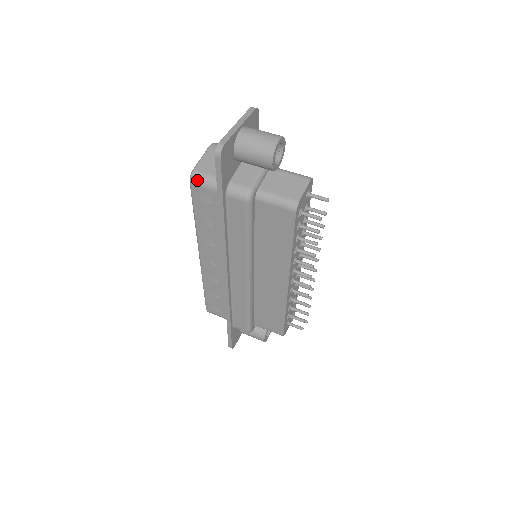
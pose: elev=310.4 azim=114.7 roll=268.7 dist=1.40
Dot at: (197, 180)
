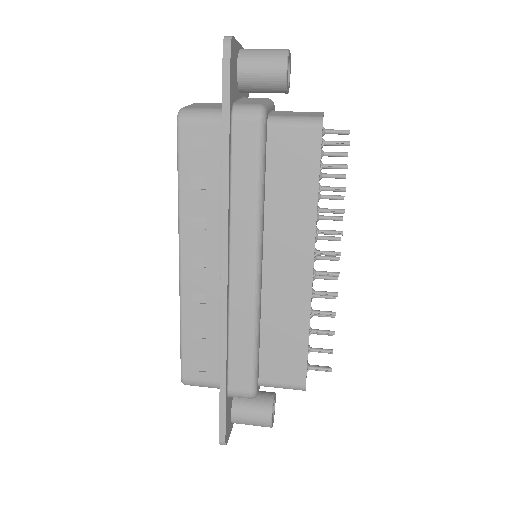
Dot at: (188, 115)
